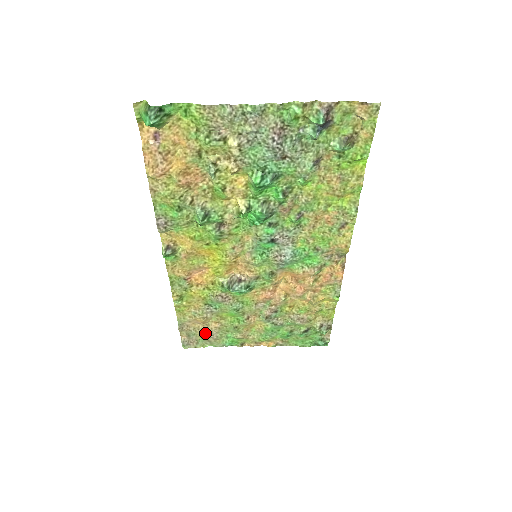
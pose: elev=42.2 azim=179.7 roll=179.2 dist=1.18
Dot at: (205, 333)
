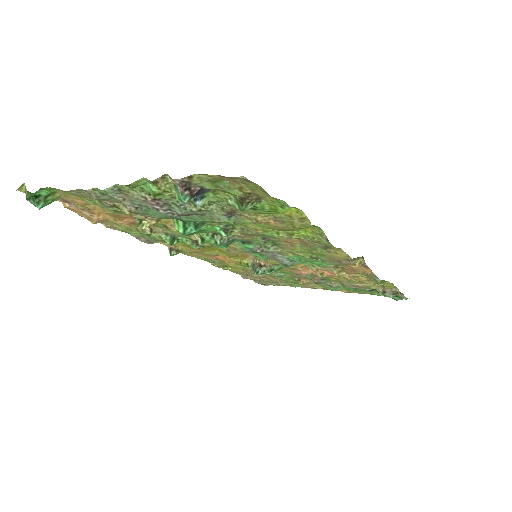
Dot at: (271, 281)
